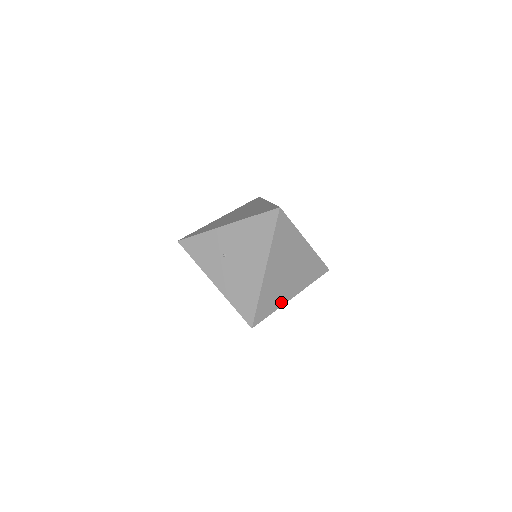
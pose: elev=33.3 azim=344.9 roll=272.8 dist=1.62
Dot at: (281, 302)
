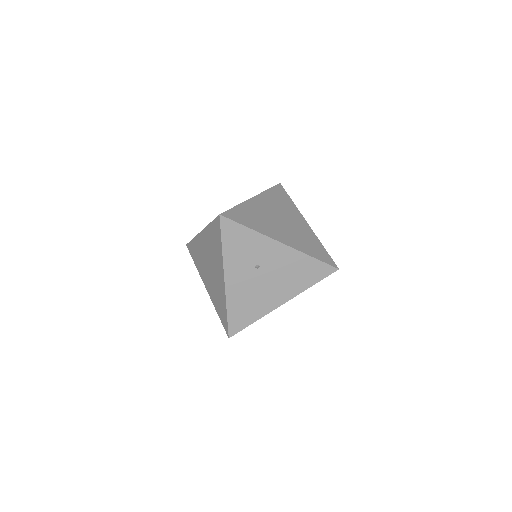
Dot at: occluded
